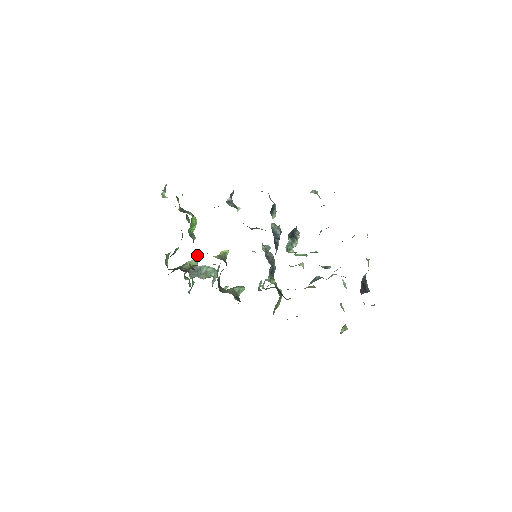
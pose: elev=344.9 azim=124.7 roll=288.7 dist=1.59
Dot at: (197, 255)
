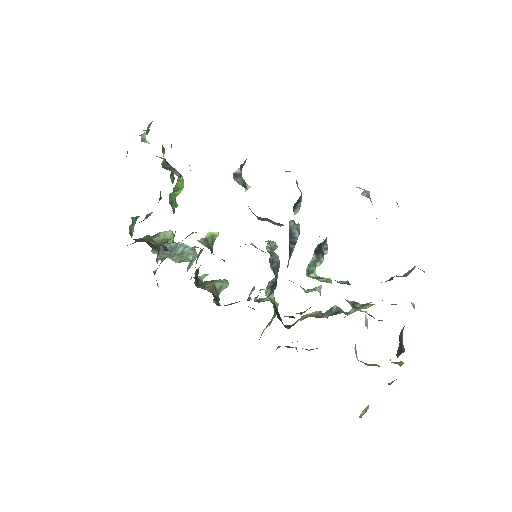
Dot at: occluded
